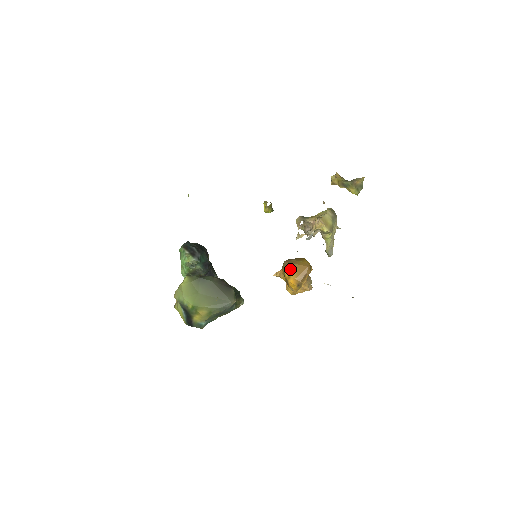
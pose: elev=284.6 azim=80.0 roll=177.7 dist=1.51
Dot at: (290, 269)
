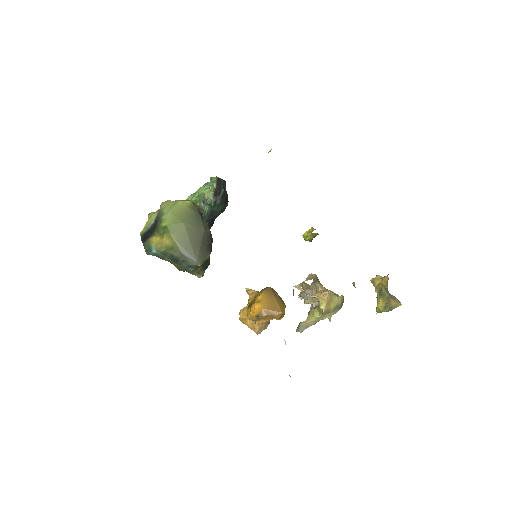
Dot at: (267, 297)
